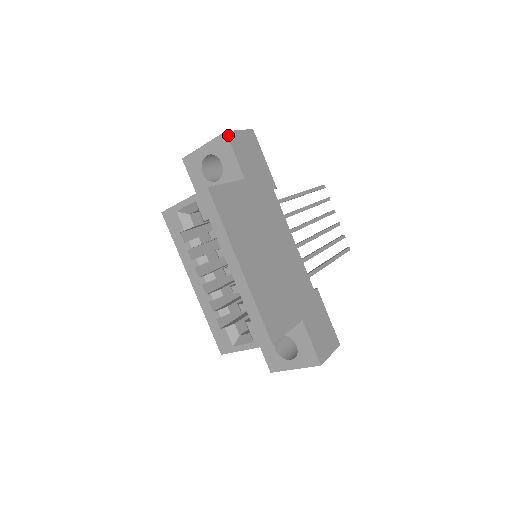
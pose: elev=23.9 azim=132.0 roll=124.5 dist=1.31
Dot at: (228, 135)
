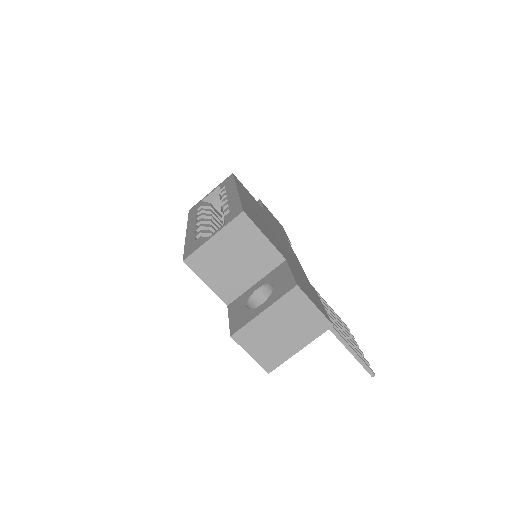
Dot at: (261, 201)
